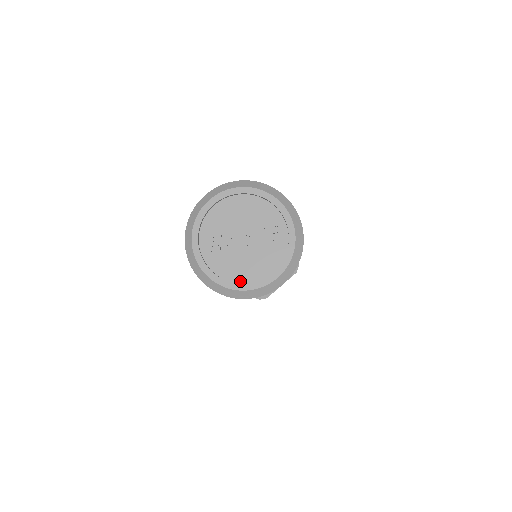
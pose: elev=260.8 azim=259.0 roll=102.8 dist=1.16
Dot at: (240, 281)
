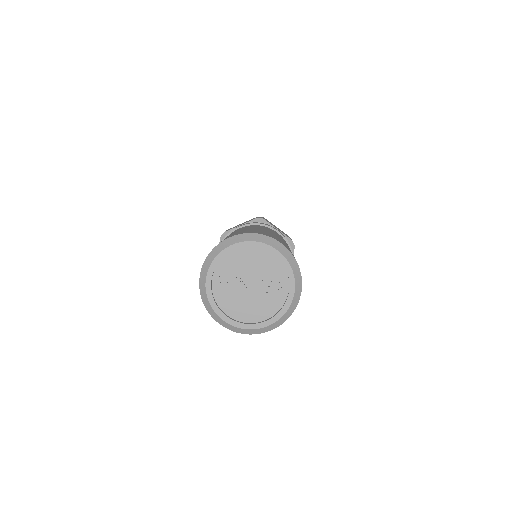
Dot at: (237, 318)
